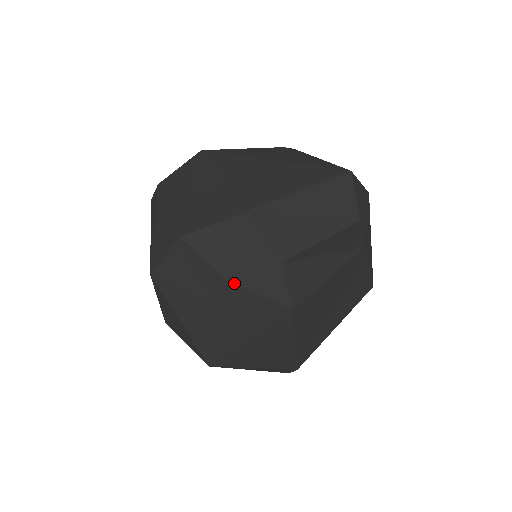
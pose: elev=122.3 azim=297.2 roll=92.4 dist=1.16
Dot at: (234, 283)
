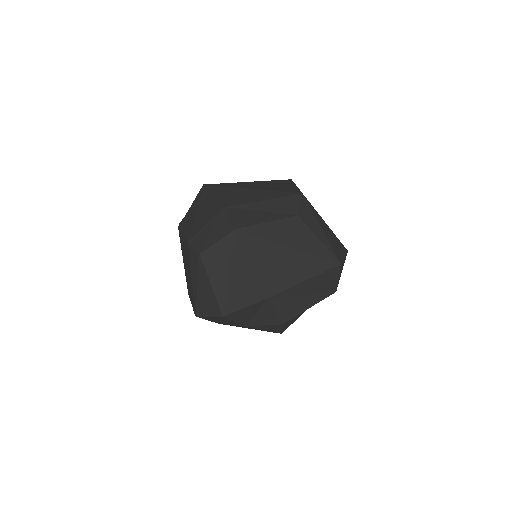
Dot at: (250, 327)
